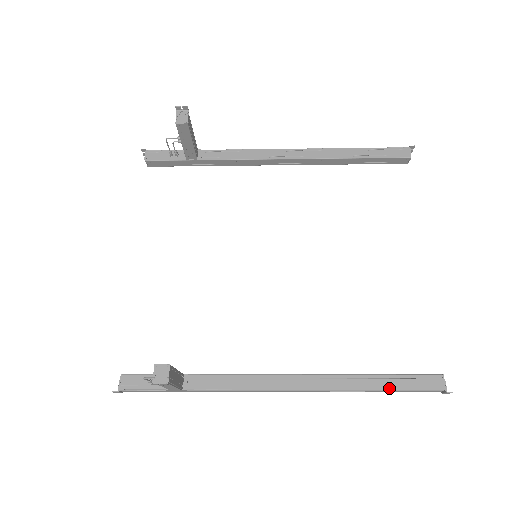
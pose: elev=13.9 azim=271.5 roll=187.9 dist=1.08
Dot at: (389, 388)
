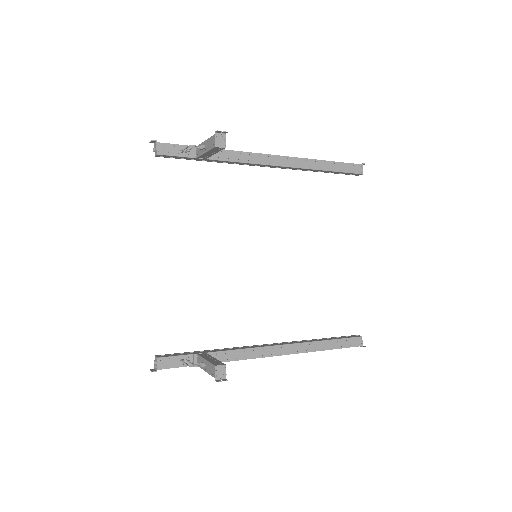
Dot at: (333, 348)
